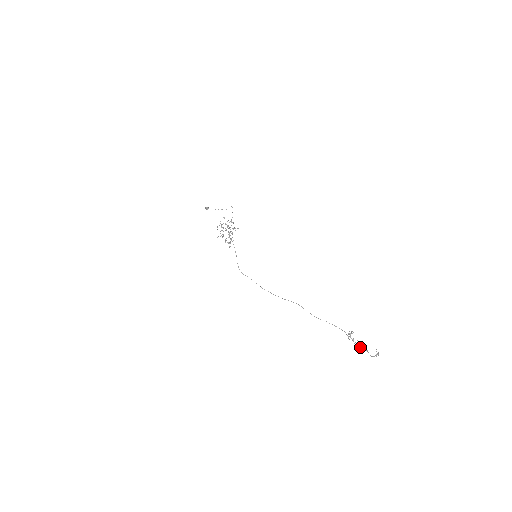
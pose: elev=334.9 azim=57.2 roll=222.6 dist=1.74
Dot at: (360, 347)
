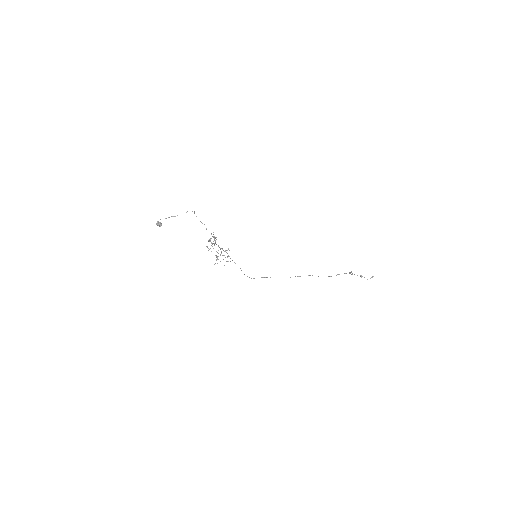
Dot at: occluded
